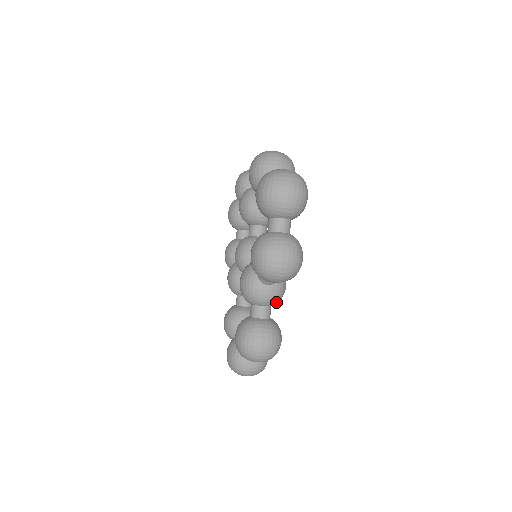
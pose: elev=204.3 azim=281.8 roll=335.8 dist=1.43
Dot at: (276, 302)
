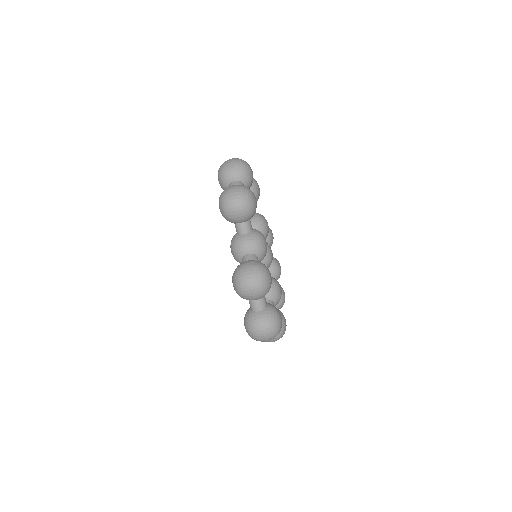
Dot at: (258, 249)
